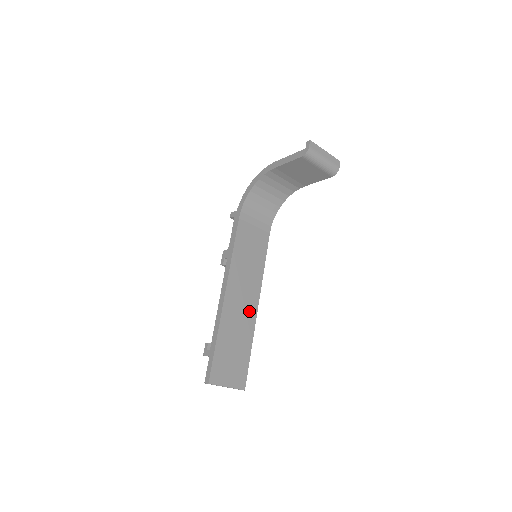
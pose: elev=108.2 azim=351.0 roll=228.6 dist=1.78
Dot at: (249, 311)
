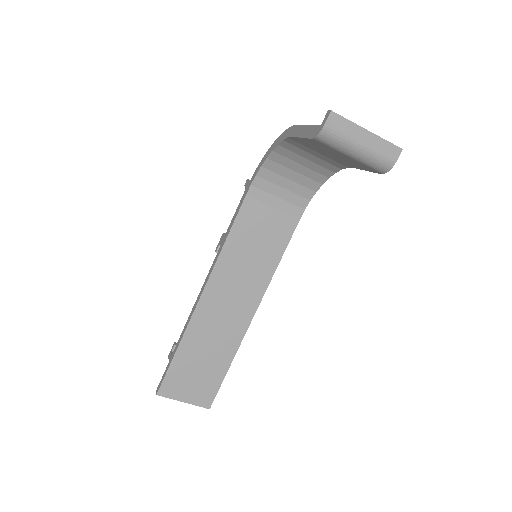
Dot at: (236, 321)
